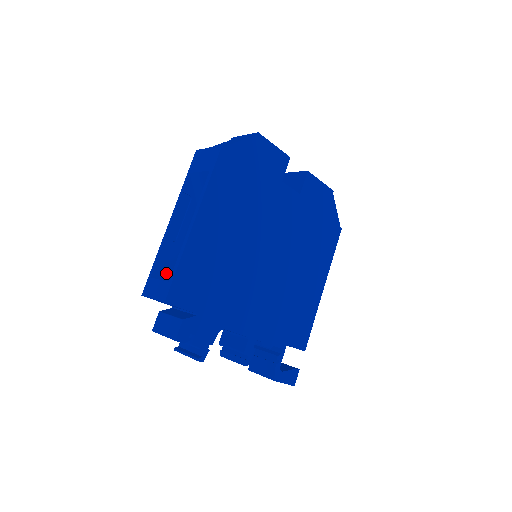
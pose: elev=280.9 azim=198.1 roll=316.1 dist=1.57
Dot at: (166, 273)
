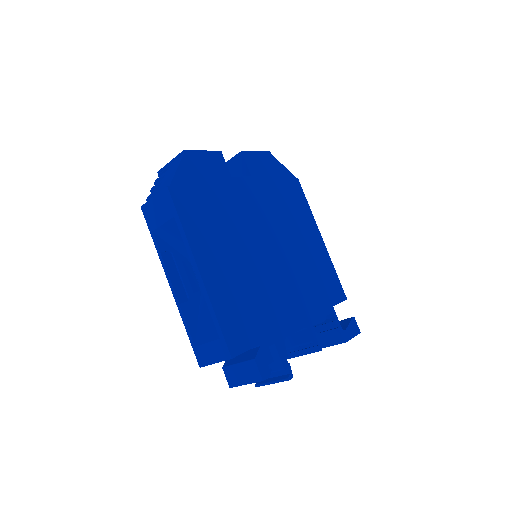
Dot at: (207, 333)
